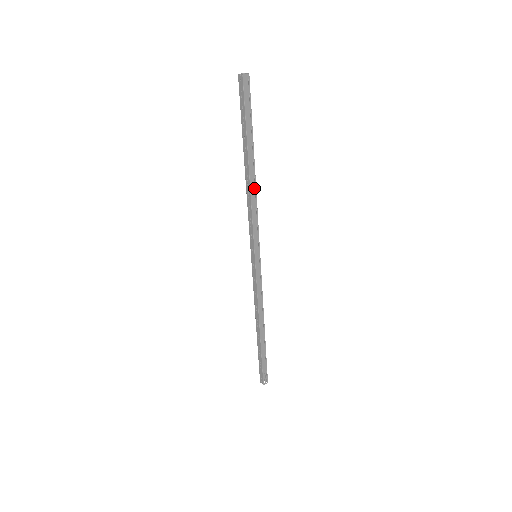
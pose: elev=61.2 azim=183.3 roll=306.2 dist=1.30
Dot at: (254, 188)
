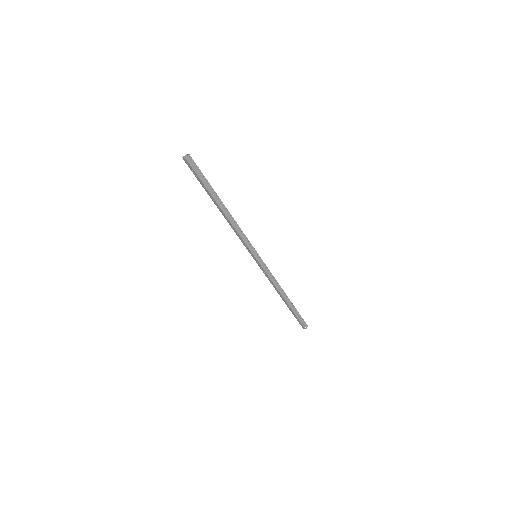
Dot at: (231, 218)
